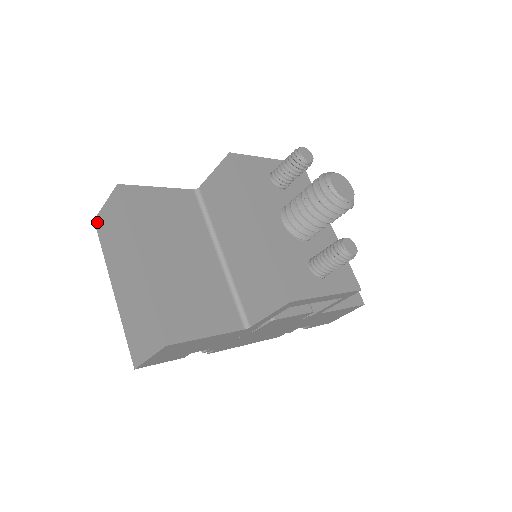
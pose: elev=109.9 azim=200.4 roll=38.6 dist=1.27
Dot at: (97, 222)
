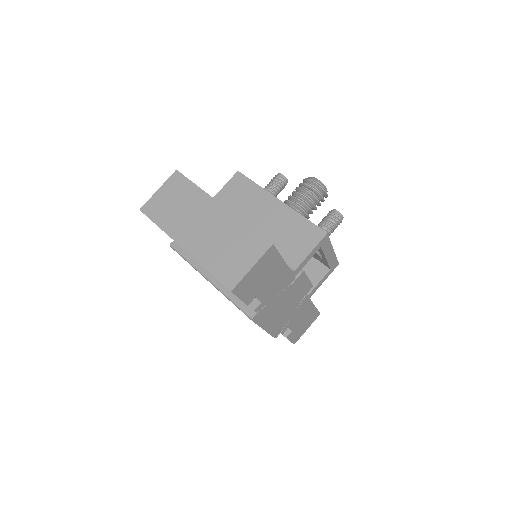
Dot at: (146, 209)
